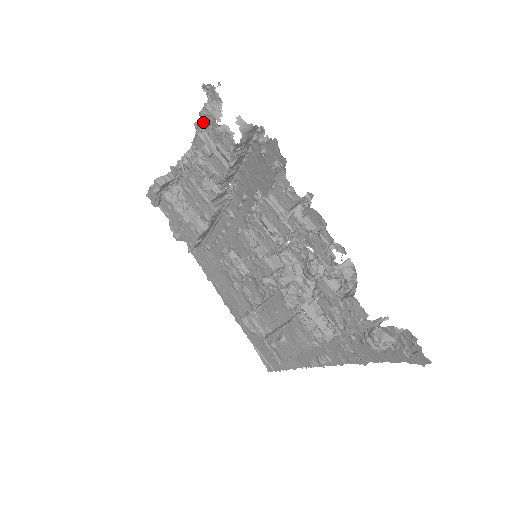
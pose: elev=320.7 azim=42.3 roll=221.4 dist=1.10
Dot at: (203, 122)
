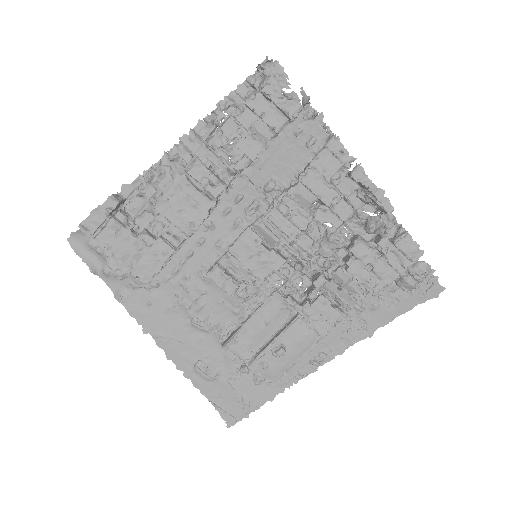
Dot at: (246, 101)
